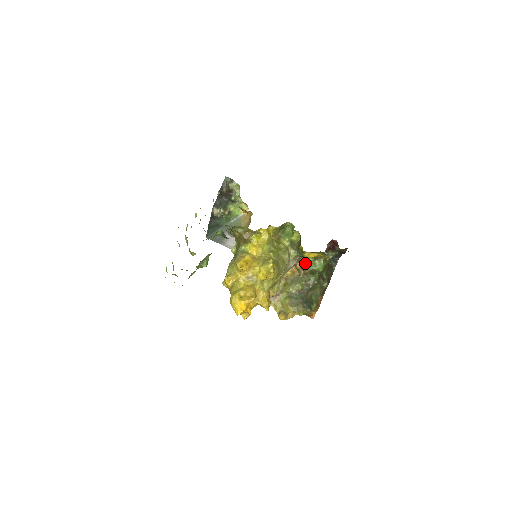
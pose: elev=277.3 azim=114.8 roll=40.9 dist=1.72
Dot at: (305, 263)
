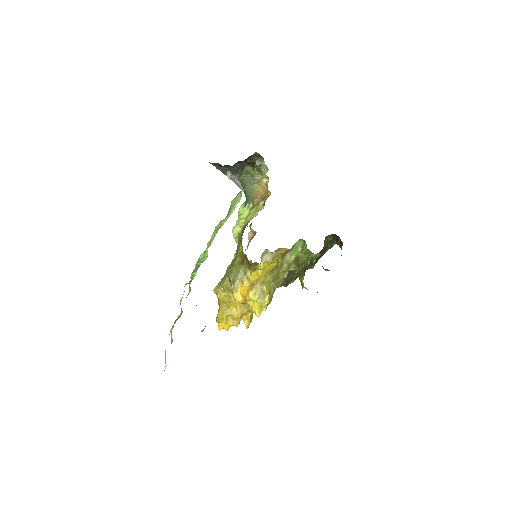
Dot at: occluded
